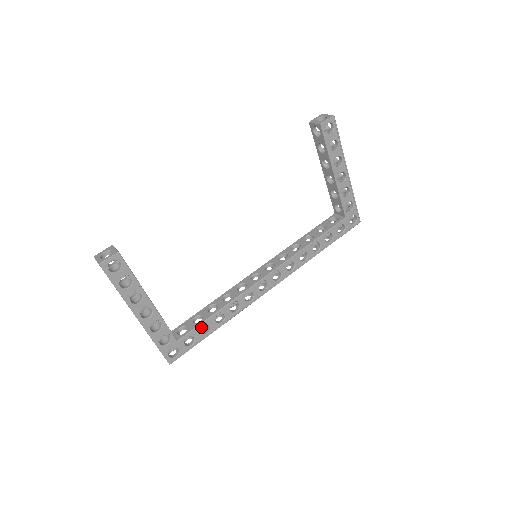
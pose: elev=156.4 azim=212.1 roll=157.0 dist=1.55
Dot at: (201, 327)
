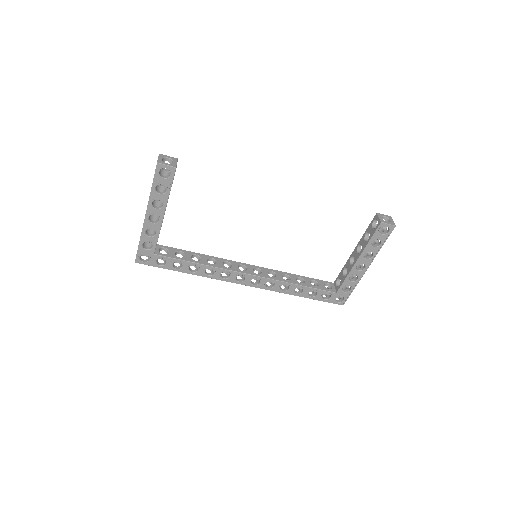
Dot at: occluded
